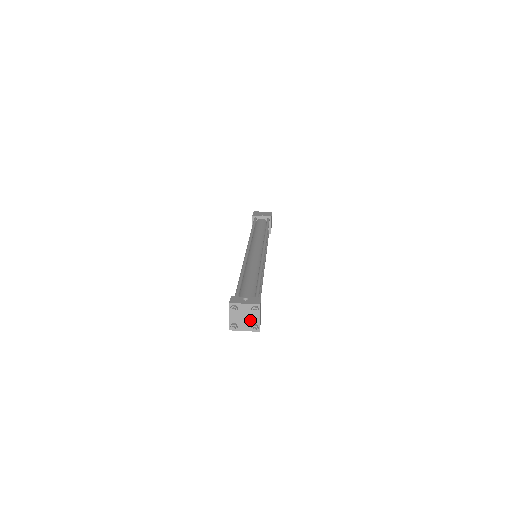
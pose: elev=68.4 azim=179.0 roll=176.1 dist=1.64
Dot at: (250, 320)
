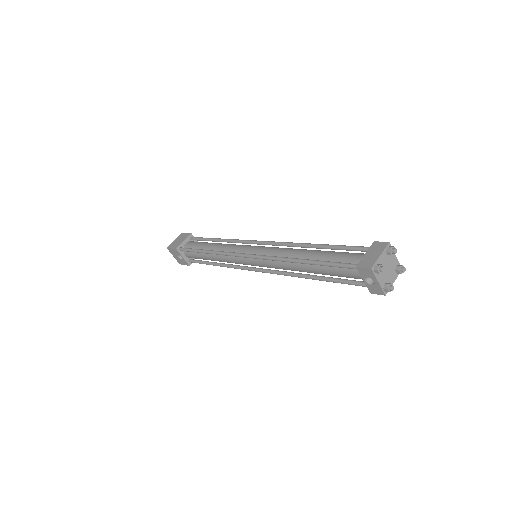
Dot at: (388, 276)
